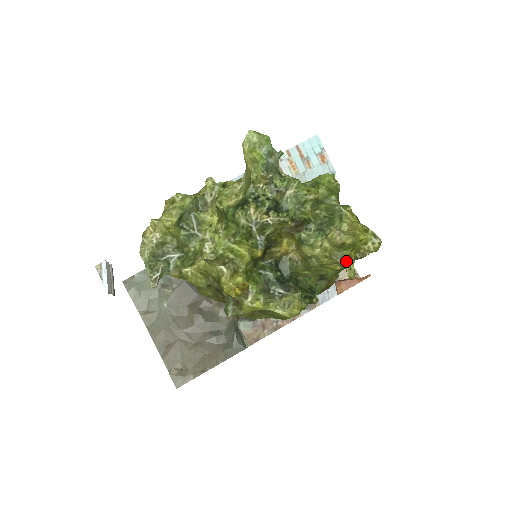
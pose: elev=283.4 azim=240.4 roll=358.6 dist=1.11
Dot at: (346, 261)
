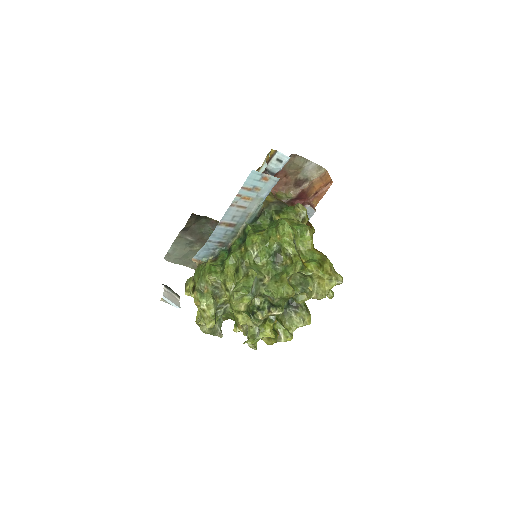
Dot at: occluded
